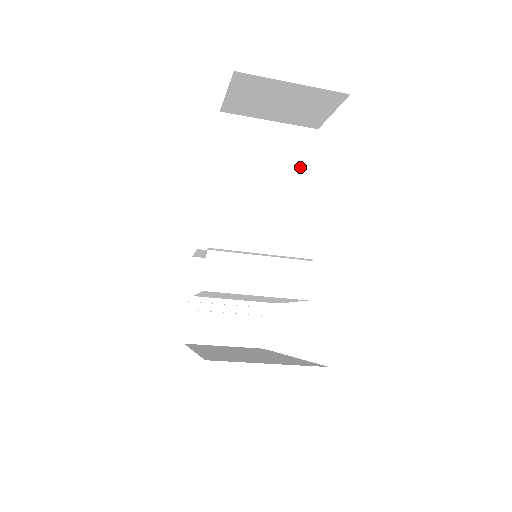
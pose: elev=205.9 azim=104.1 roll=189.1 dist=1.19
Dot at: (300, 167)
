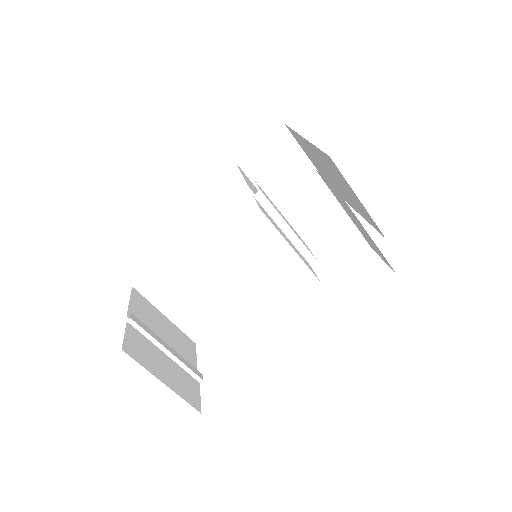
Dot at: occluded
